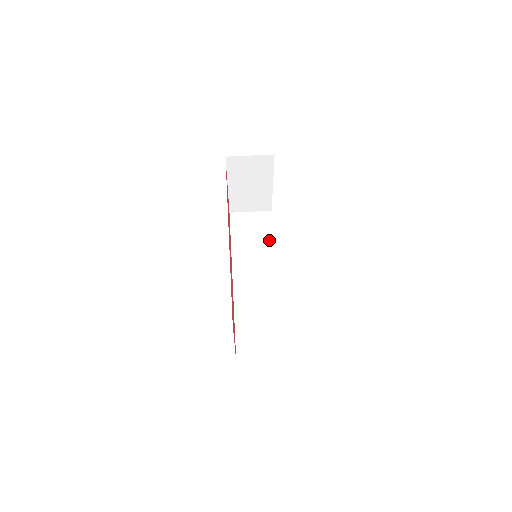
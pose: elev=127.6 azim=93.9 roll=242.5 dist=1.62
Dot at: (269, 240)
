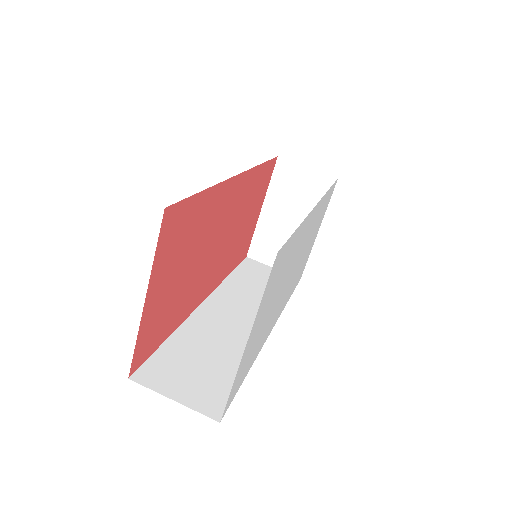
Dot at: occluded
